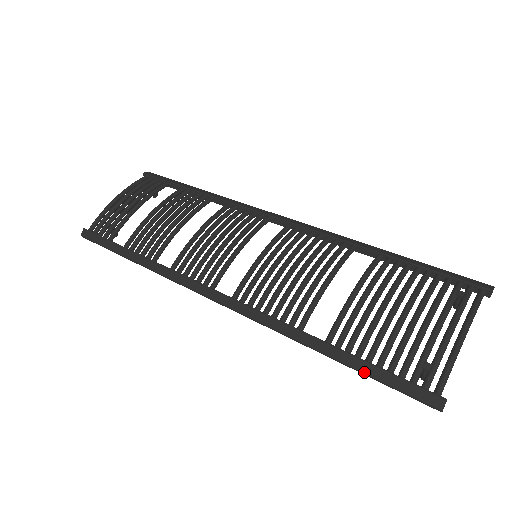
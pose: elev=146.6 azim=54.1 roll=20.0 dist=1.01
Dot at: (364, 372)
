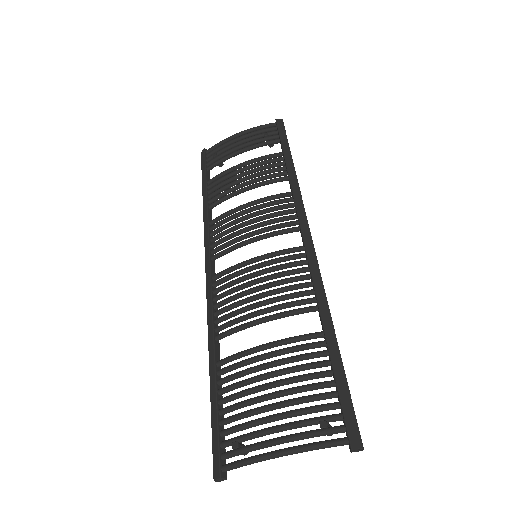
Dot at: (211, 406)
